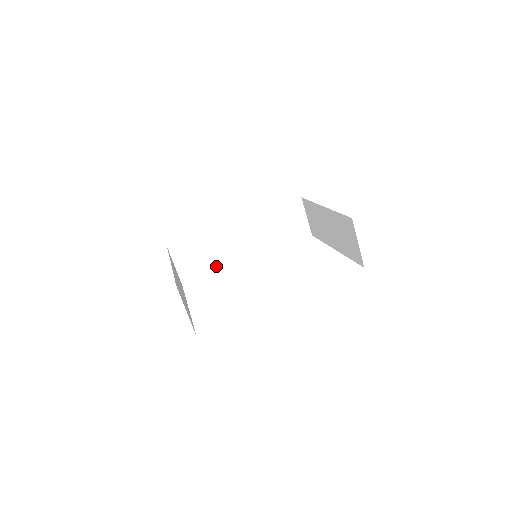
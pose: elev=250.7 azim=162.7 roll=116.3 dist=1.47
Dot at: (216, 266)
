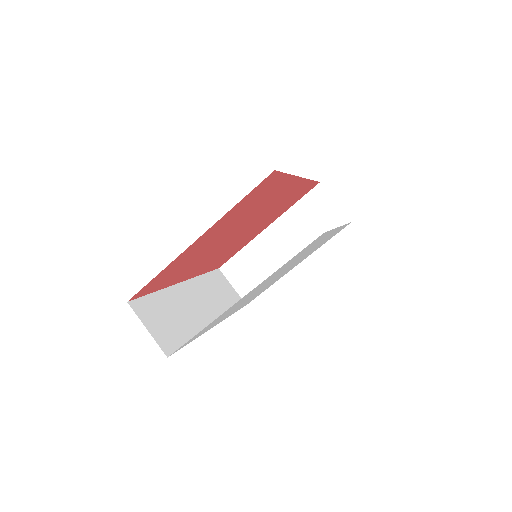
Dot at: (190, 332)
